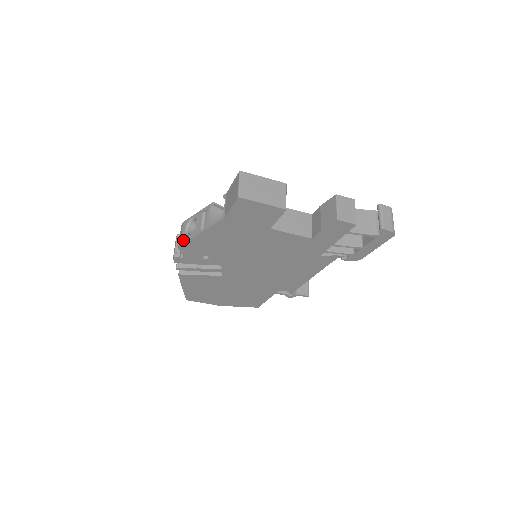
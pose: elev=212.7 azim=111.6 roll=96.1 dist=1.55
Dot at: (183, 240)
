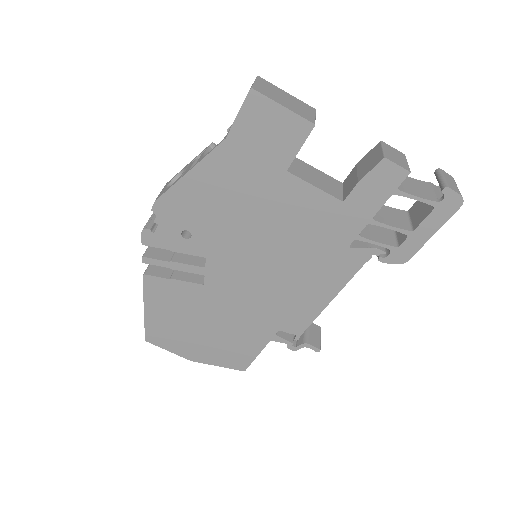
Dot at: (161, 194)
